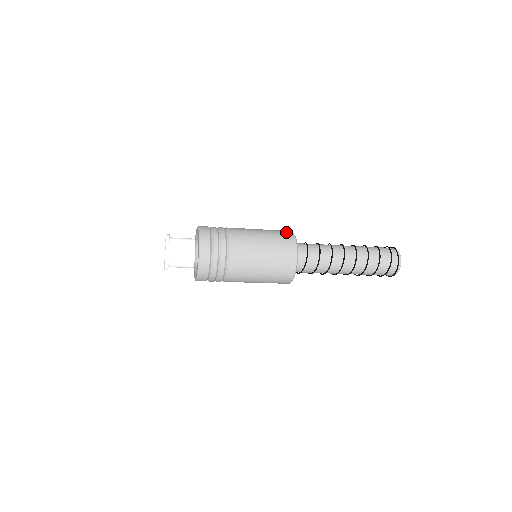
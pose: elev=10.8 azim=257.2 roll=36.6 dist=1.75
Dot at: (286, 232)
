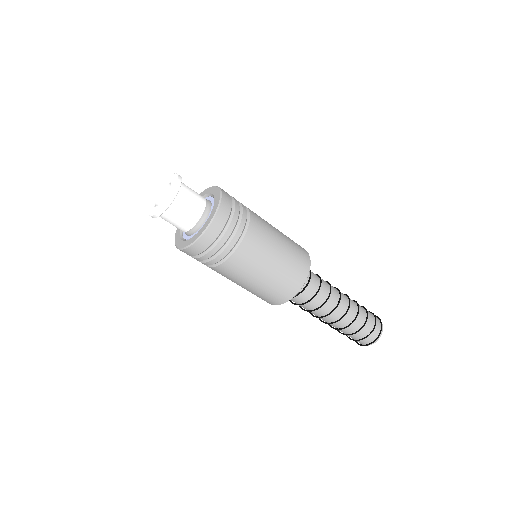
Dot at: occluded
